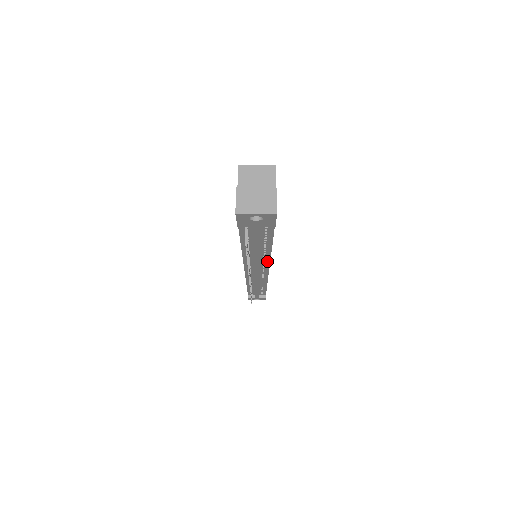
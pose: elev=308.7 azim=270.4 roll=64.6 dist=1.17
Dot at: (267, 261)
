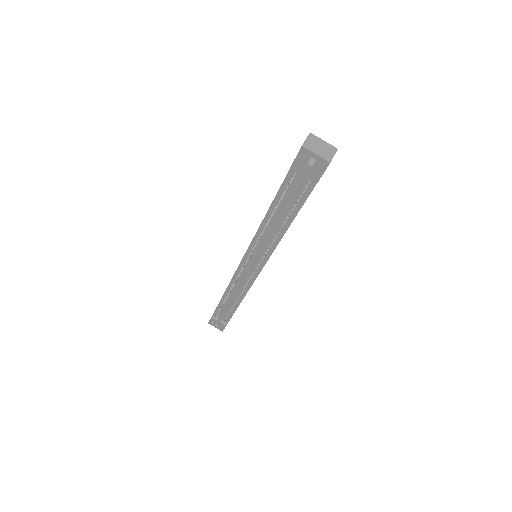
Dot at: (271, 250)
